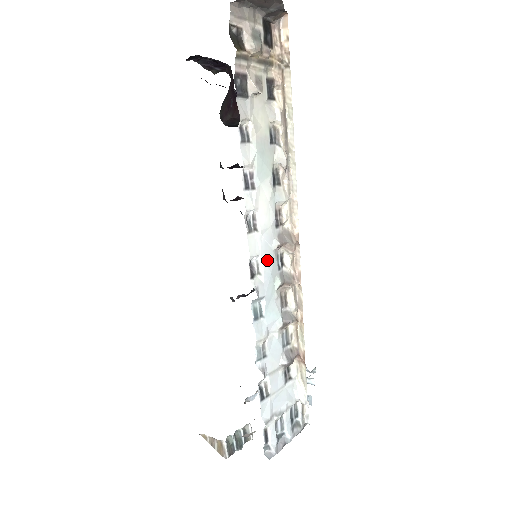
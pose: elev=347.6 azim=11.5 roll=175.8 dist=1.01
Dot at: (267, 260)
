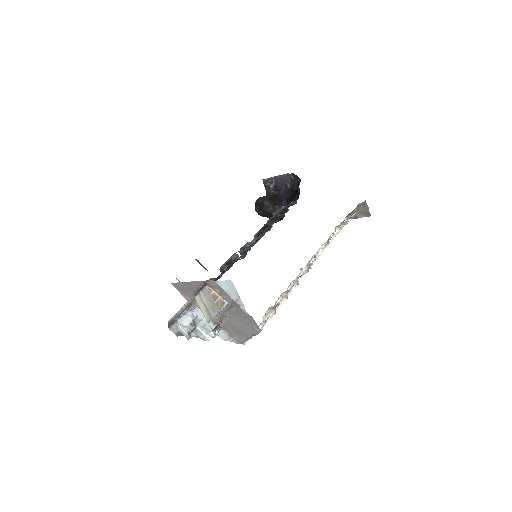
Dot at: occluded
